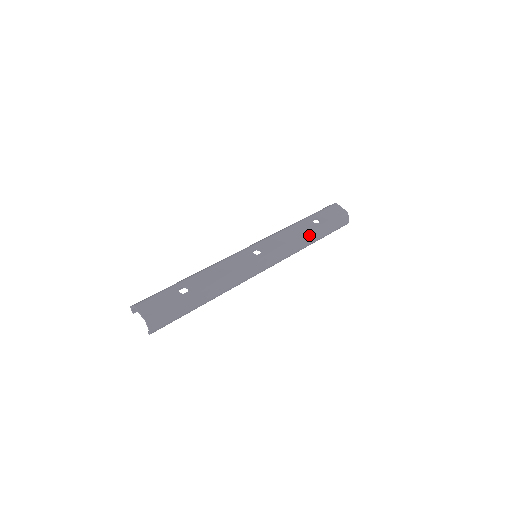
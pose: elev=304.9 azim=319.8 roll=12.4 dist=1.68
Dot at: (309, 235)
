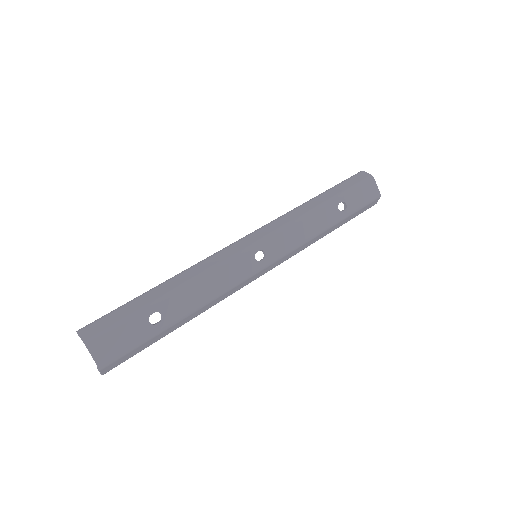
Dot at: (327, 230)
